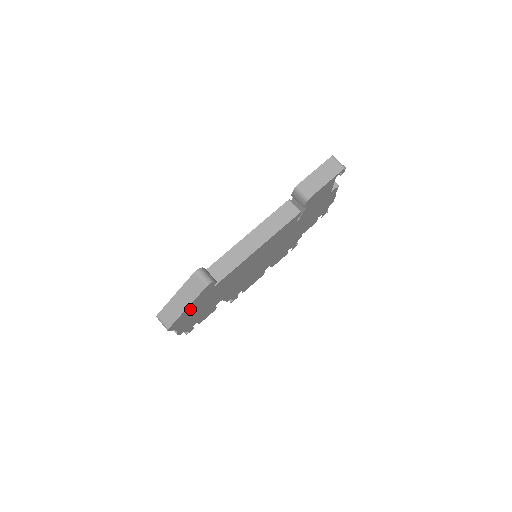
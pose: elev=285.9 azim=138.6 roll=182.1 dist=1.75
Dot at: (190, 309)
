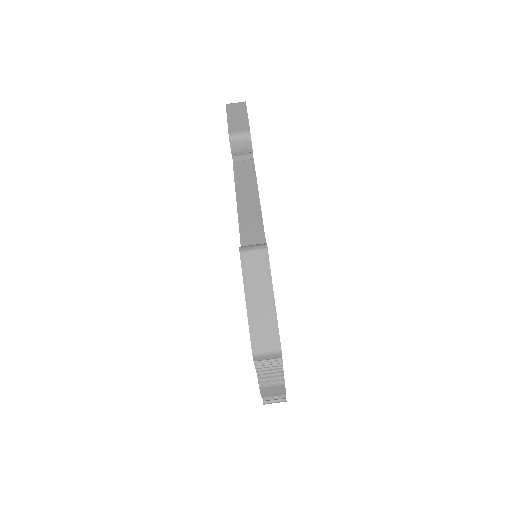
Dot at: occluded
